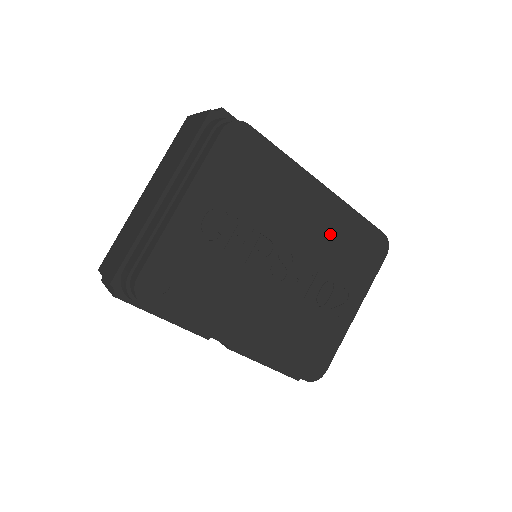
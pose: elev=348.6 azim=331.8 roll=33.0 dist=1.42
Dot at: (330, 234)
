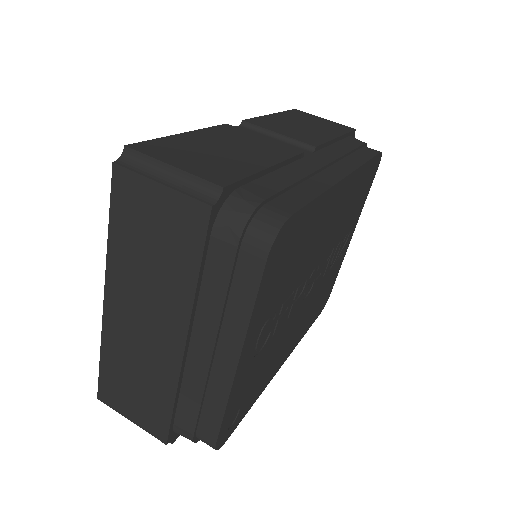
Dot at: (345, 209)
